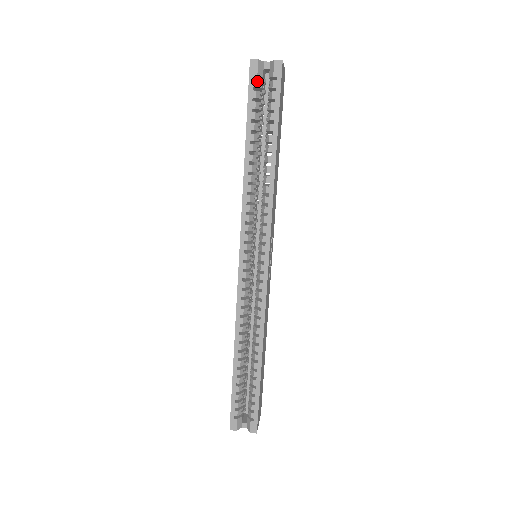
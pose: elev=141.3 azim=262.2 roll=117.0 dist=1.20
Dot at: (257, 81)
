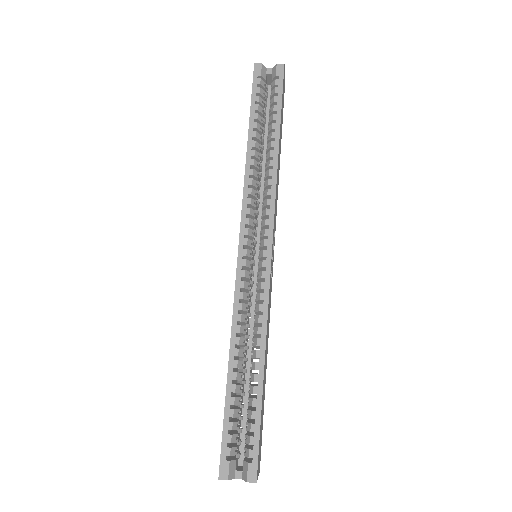
Dot at: (261, 80)
